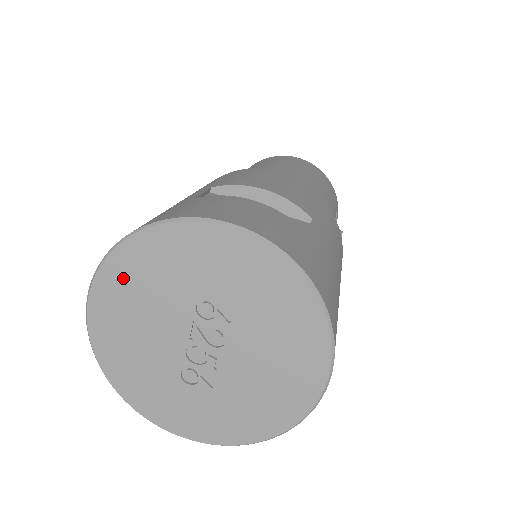
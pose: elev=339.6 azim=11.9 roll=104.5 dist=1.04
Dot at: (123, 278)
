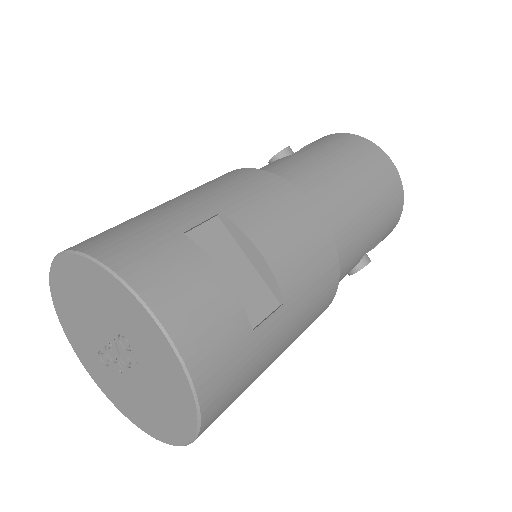
Dot at: (78, 274)
